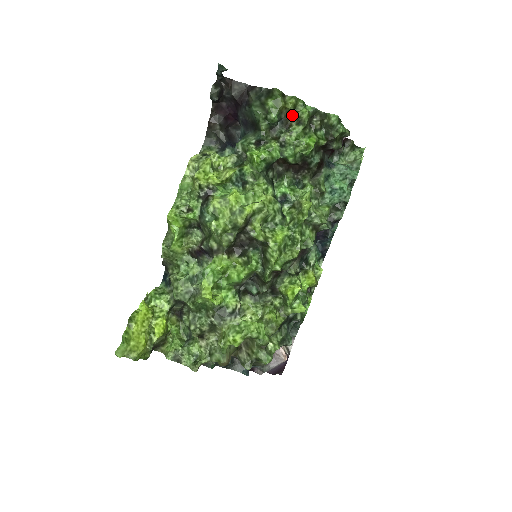
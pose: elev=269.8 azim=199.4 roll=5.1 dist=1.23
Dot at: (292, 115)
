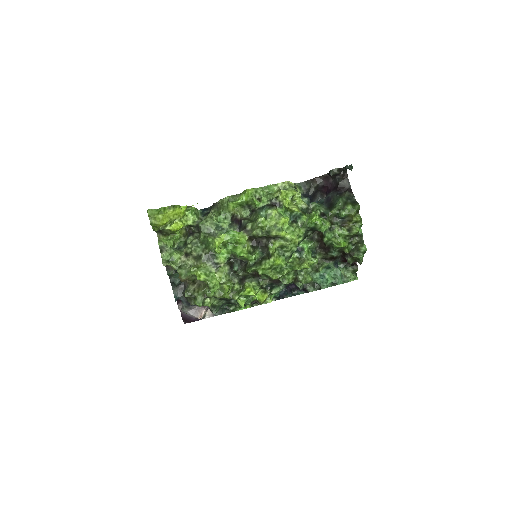
Dot at: (351, 224)
